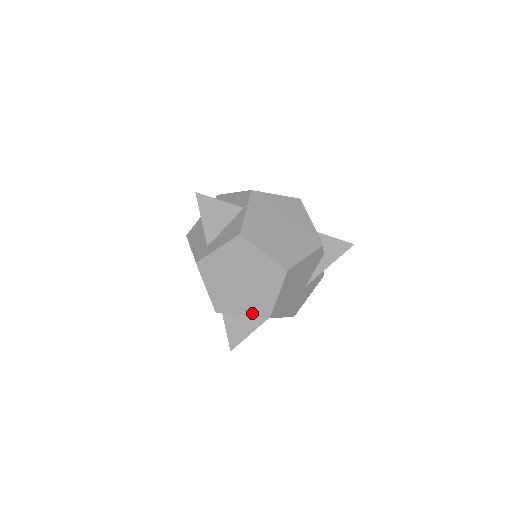
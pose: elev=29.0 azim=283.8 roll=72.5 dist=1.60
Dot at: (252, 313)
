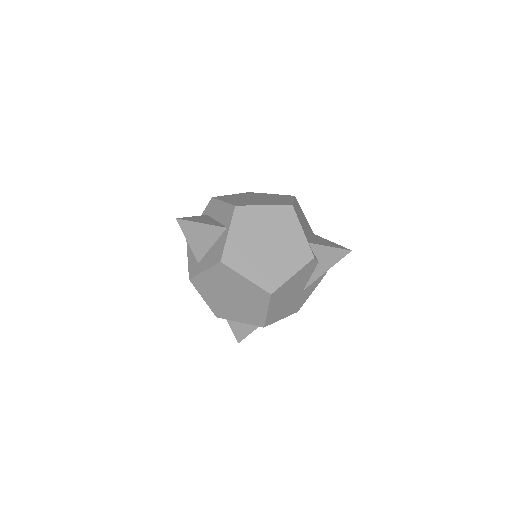
Dot at: (247, 322)
